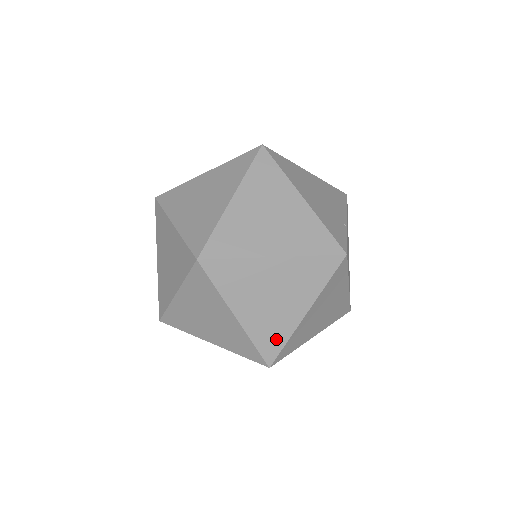
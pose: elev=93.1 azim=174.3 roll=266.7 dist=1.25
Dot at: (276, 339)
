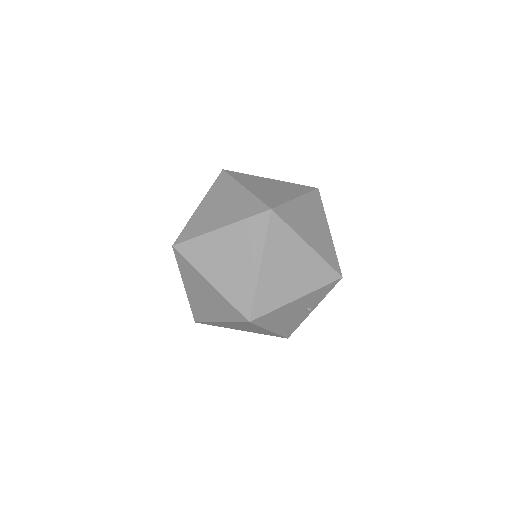
Dot at: (331, 254)
